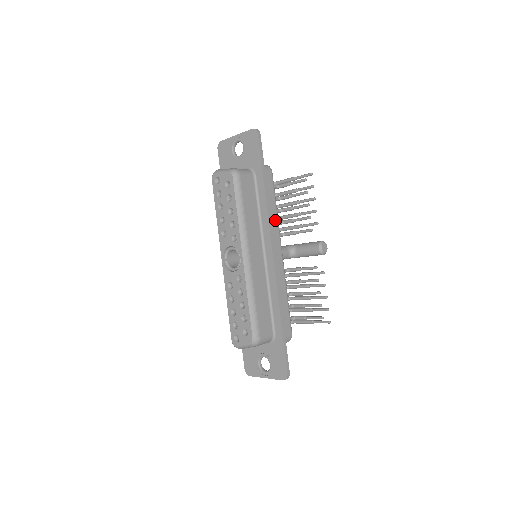
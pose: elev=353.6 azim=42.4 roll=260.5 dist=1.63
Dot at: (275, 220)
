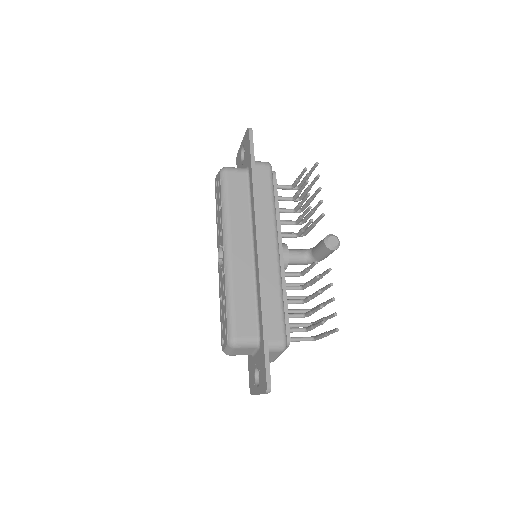
Dot at: (269, 214)
